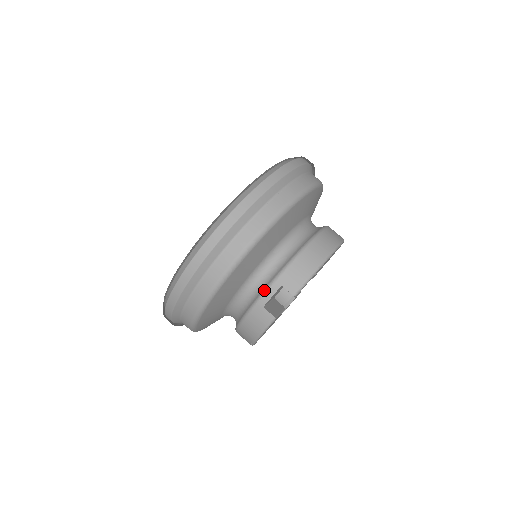
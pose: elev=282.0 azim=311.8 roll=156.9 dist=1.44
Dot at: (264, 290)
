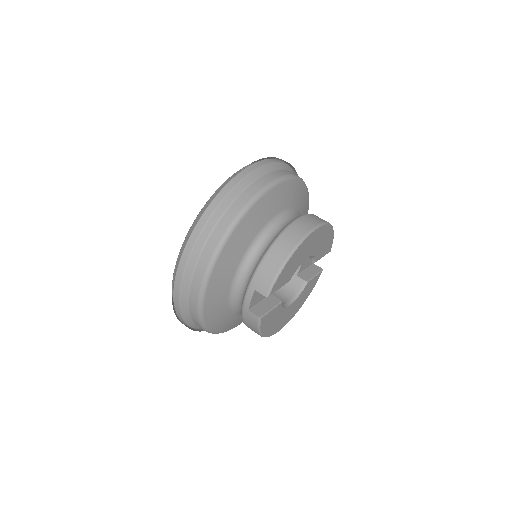
Dot at: (244, 296)
